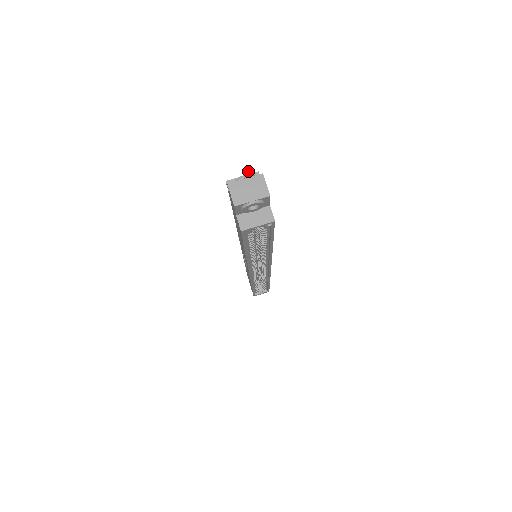
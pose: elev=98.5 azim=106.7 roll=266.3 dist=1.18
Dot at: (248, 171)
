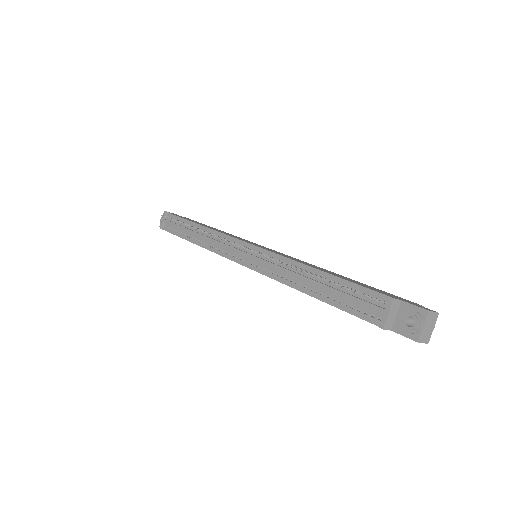
Dot at: occluded
